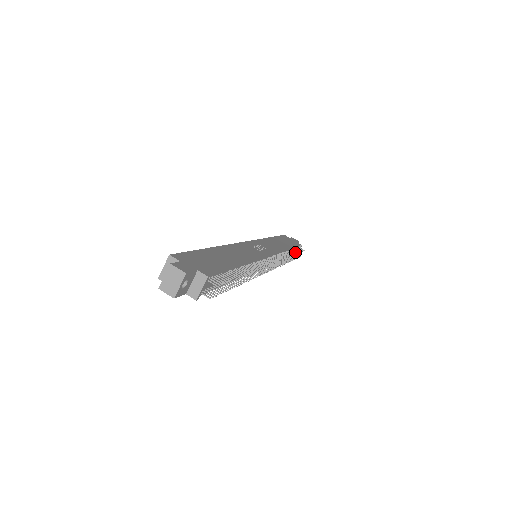
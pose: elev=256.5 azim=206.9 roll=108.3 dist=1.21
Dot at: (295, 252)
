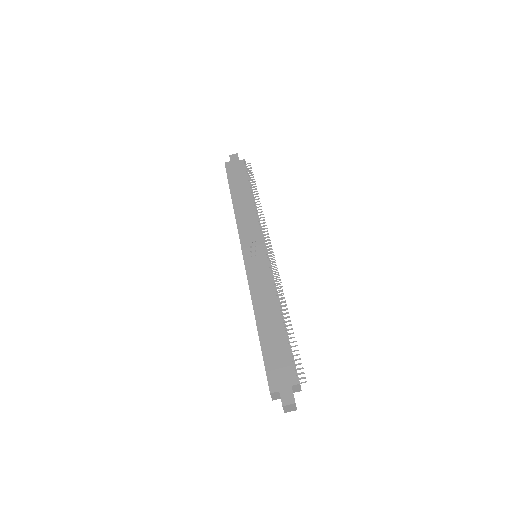
Dot at: occluded
